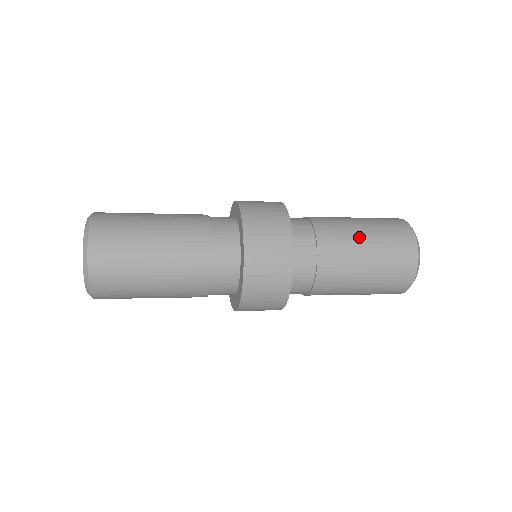
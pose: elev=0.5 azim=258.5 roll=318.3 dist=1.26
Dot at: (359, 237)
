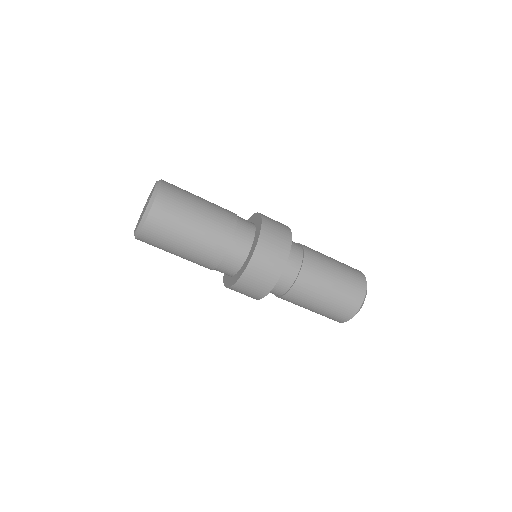
Dot at: (330, 275)
